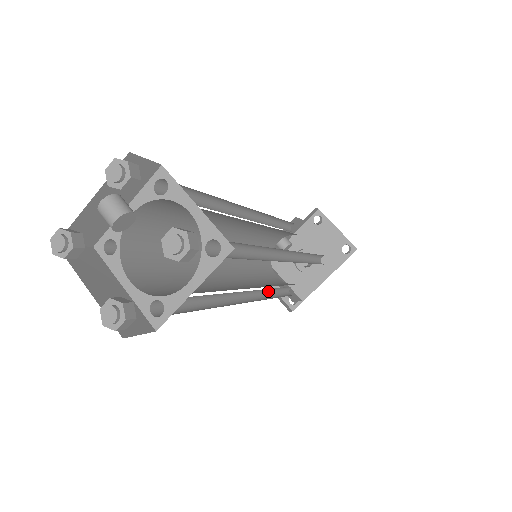
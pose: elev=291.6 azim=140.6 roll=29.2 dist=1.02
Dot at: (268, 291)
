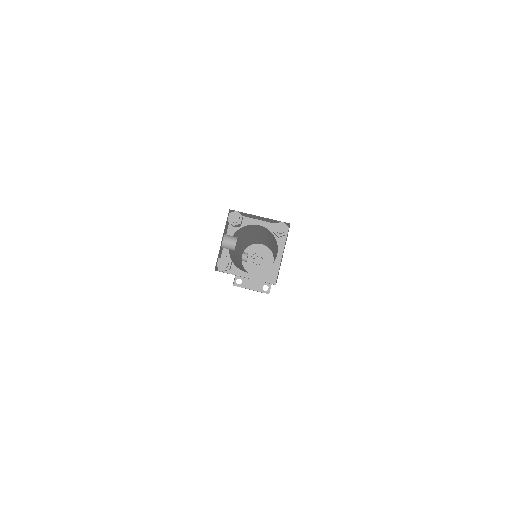
Dot at: occluded
